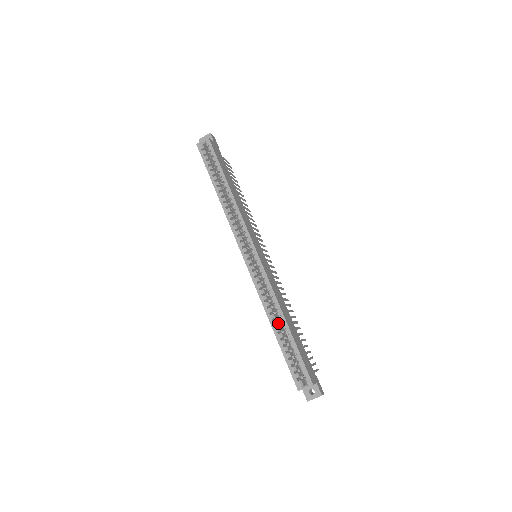
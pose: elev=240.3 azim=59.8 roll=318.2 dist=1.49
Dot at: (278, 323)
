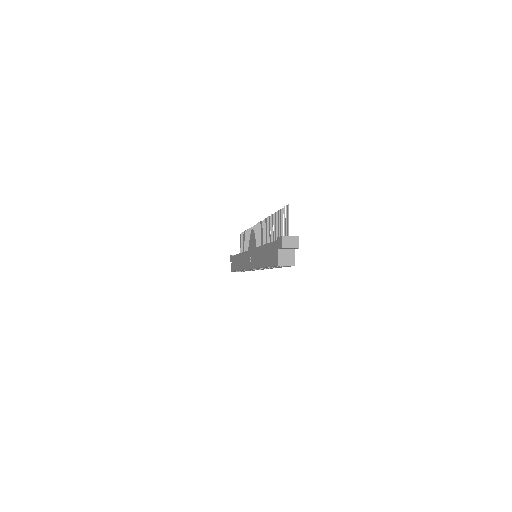
Dot at: occluded
